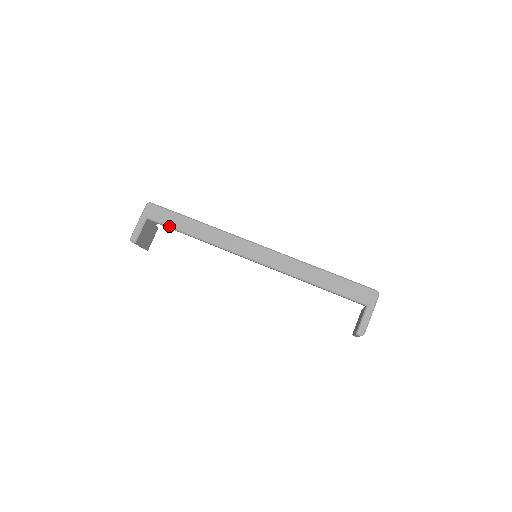
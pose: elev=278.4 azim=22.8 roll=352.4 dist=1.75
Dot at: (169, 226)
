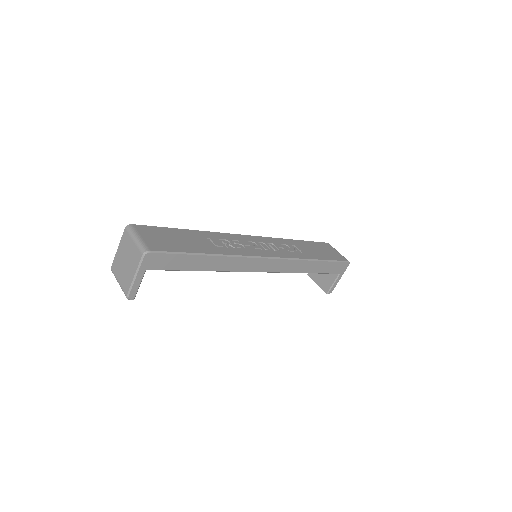
Dot at: (177, 270)
